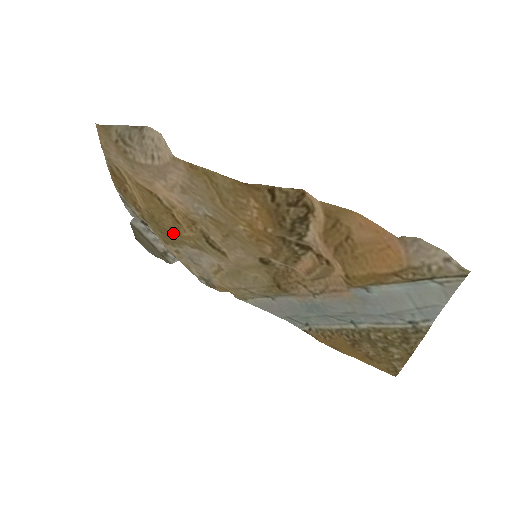
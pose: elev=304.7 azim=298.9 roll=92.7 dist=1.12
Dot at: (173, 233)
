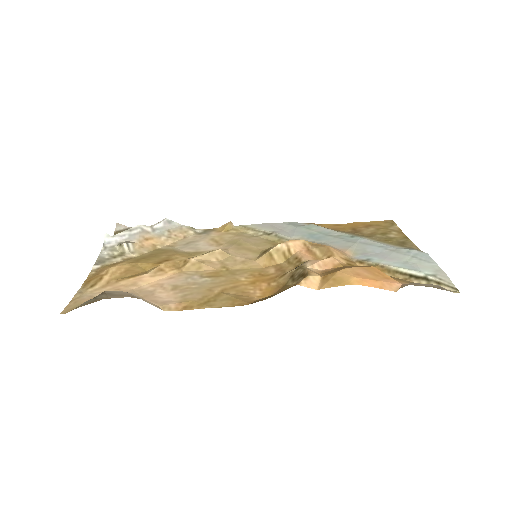
Dot at: (164, 255)
